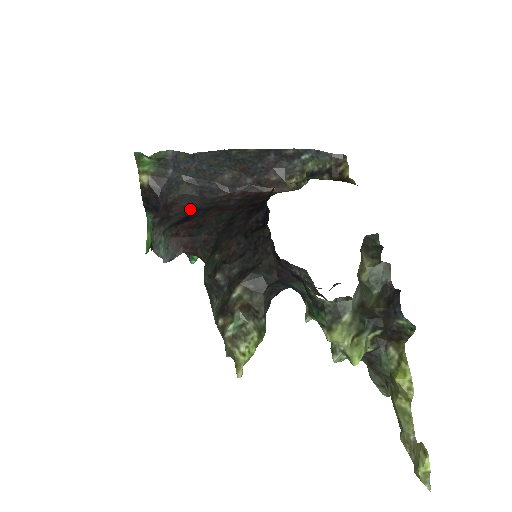
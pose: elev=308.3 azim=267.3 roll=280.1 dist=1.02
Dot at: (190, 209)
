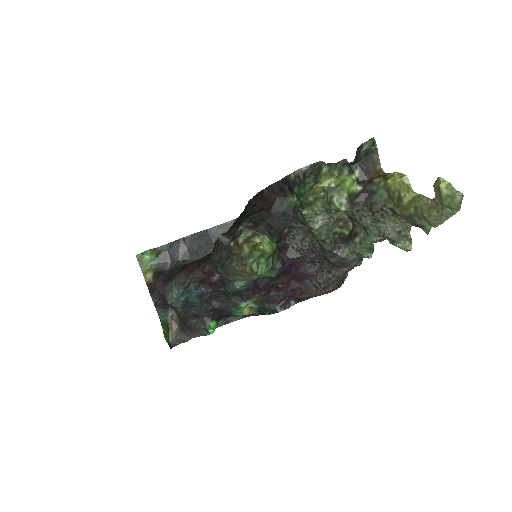
Dot at: occluded
